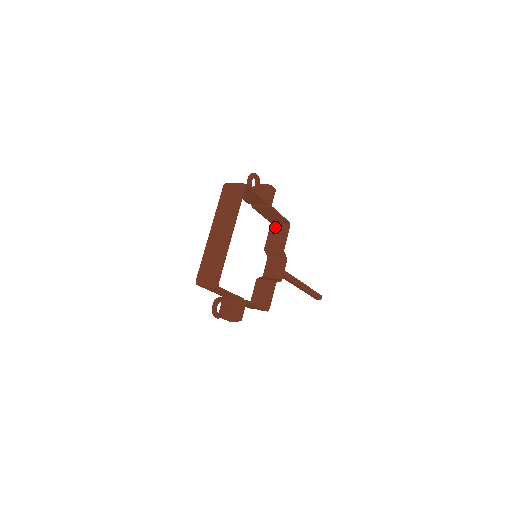
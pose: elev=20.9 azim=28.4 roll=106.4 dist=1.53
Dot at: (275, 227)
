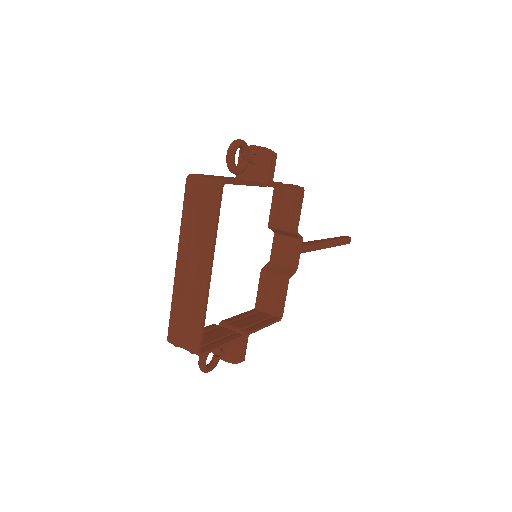
Dot at: (281, 192)
